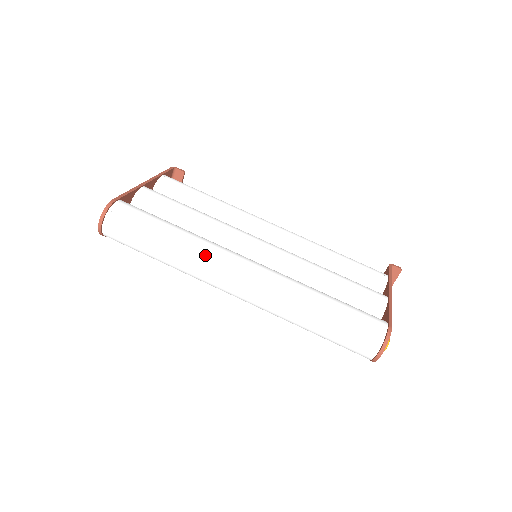
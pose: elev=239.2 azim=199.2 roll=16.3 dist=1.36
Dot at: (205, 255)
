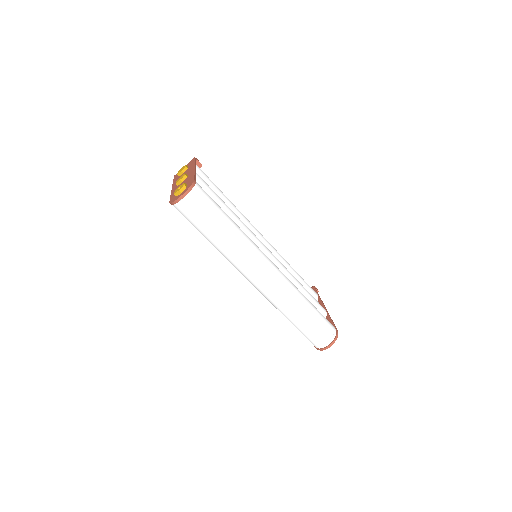
Dot at: (251, 249)
